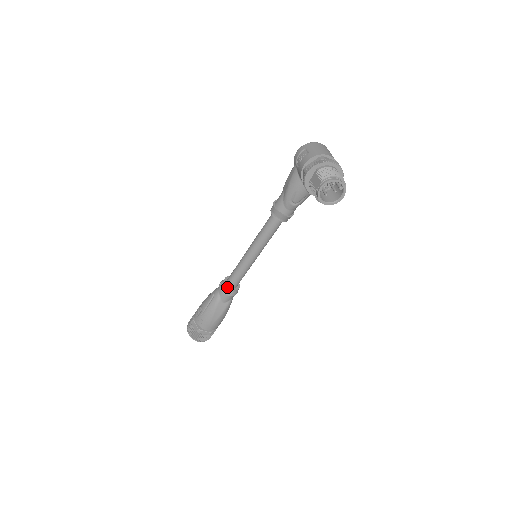
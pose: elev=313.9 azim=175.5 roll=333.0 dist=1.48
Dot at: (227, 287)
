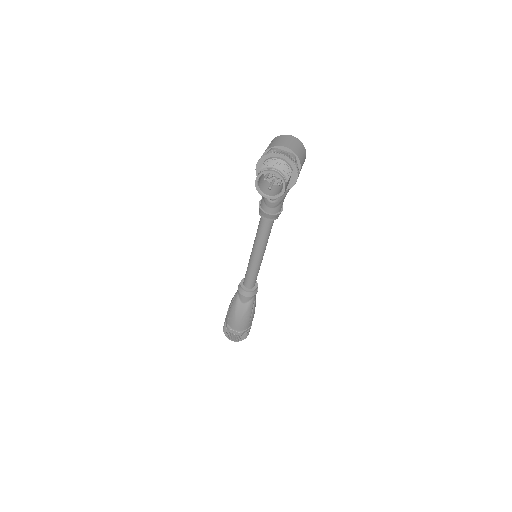
Dot at: (242, 287)
